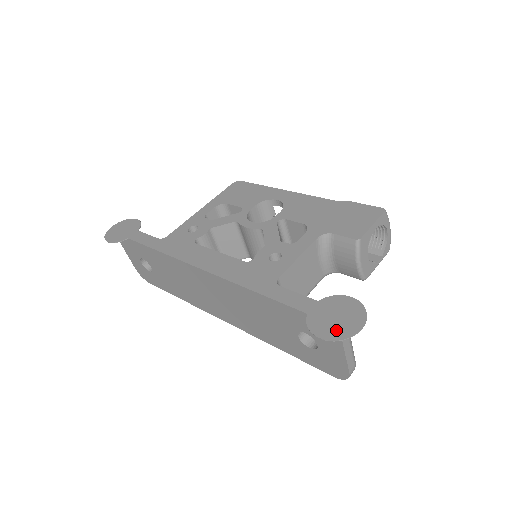
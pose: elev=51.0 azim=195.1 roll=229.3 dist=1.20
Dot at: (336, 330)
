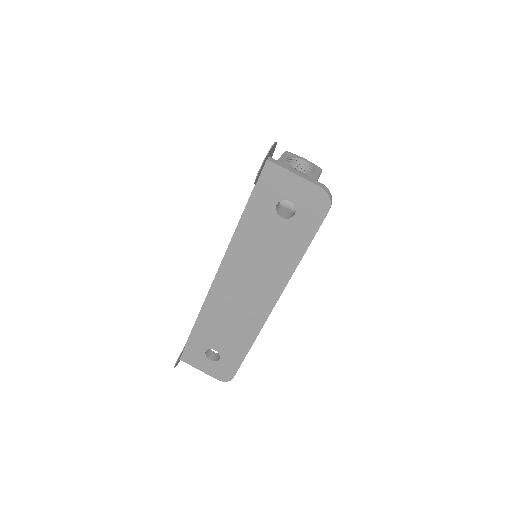
Dot at: (265, 160)
